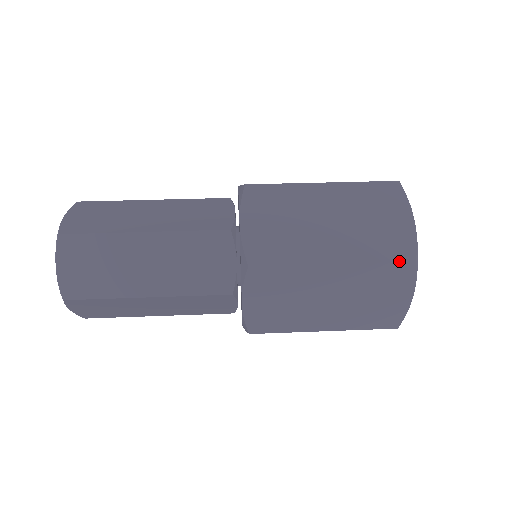
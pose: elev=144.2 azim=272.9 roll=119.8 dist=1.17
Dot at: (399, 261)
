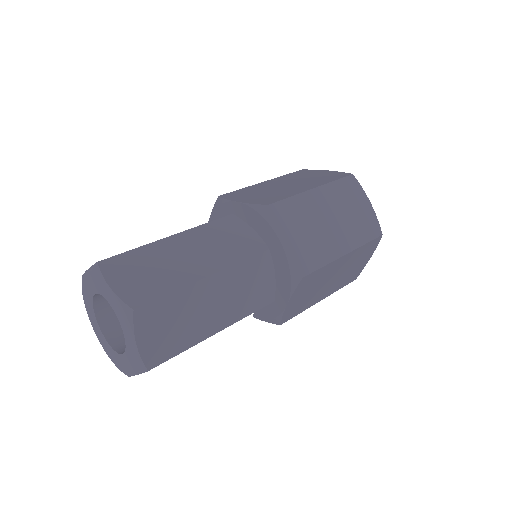
Dot at: (345, 177)
